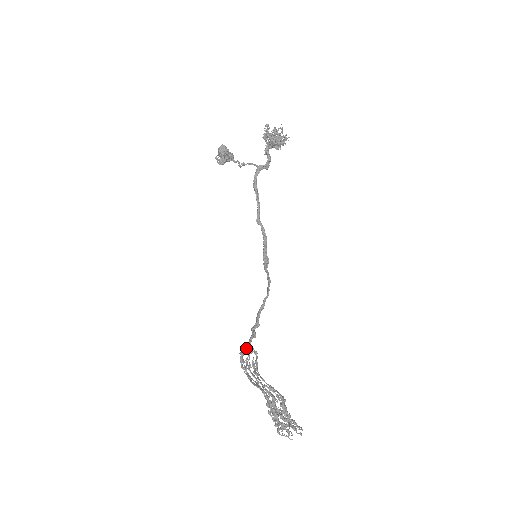
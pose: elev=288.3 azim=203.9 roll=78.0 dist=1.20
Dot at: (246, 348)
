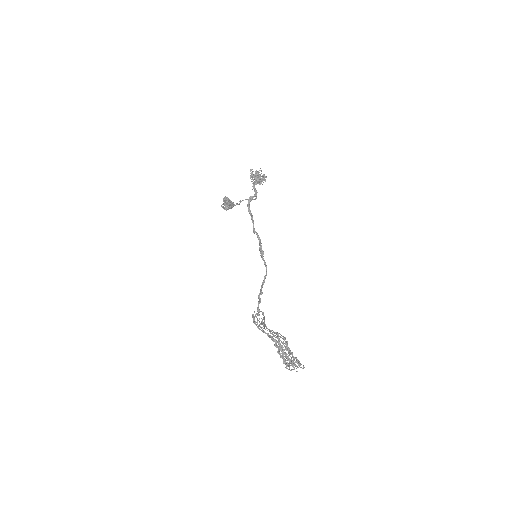
Dot at: (256, 313)
